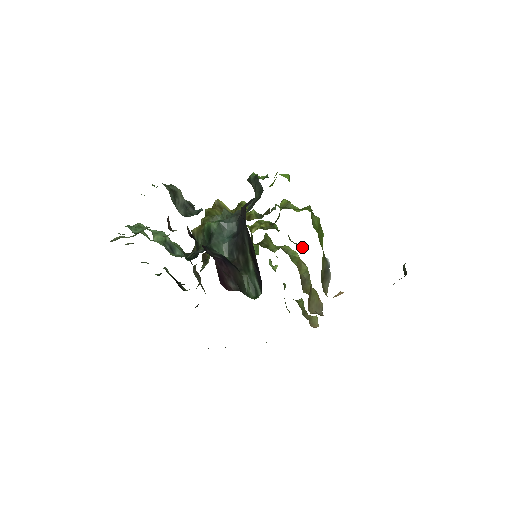
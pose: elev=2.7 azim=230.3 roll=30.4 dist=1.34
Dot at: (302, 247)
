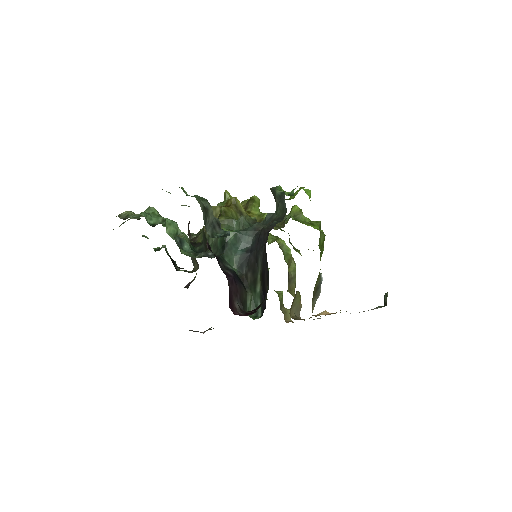
Dot at: (299, 253)
